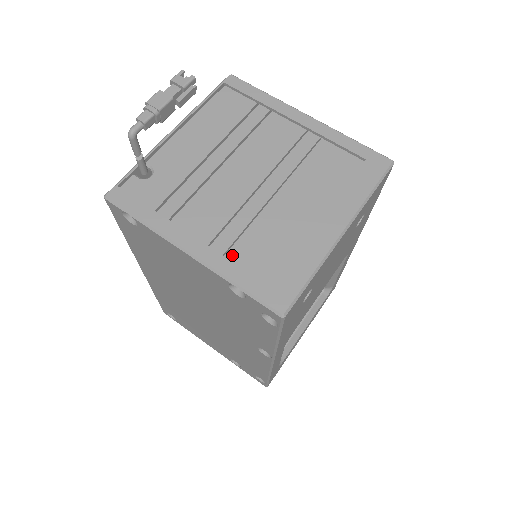
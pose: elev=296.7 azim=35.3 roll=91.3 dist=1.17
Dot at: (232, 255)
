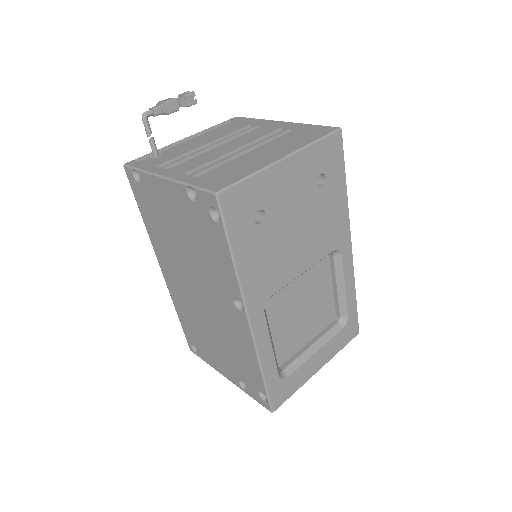
Dot at: occluded
